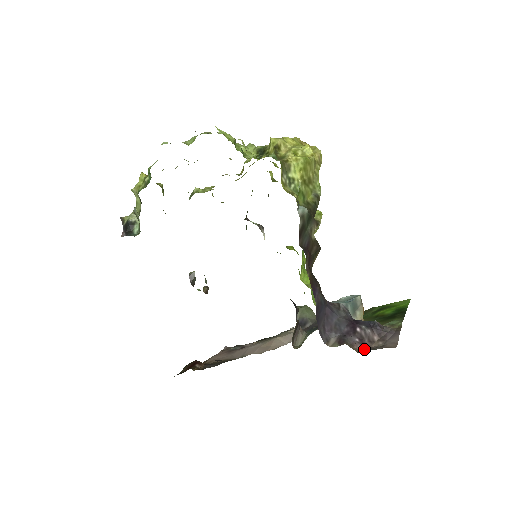
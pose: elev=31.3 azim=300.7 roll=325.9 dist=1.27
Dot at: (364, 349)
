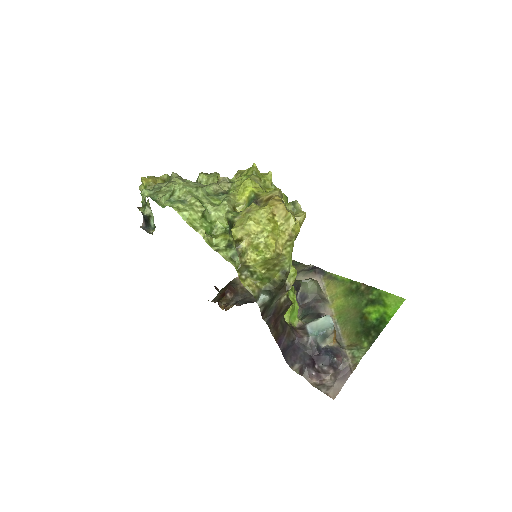
Dot at: (318, 381)
